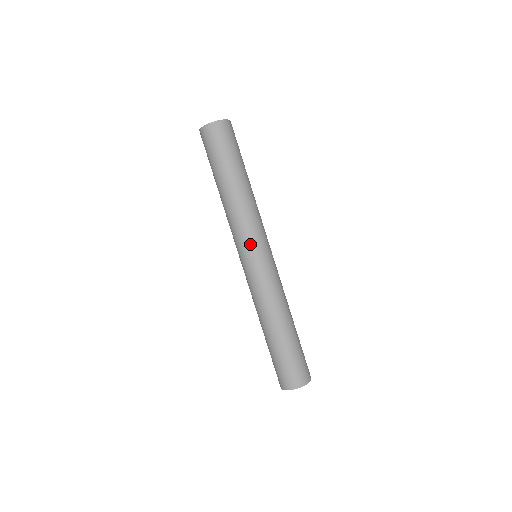
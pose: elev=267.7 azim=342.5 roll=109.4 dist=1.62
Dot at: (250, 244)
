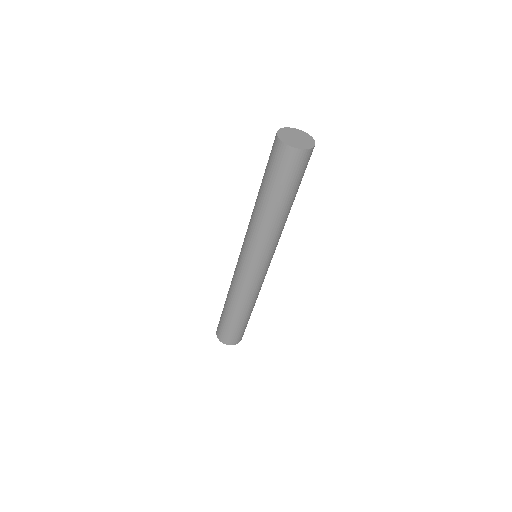
Dot at: (253, 256)
